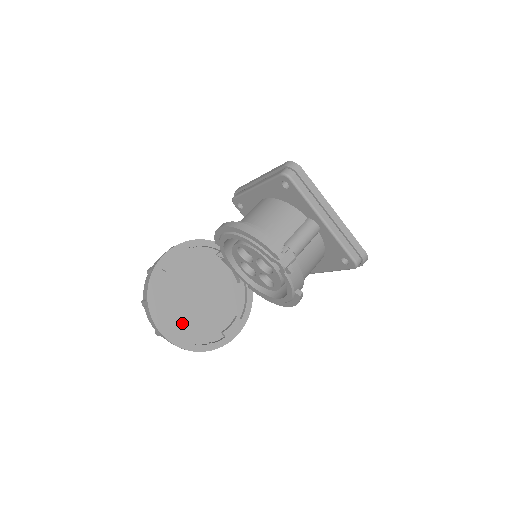
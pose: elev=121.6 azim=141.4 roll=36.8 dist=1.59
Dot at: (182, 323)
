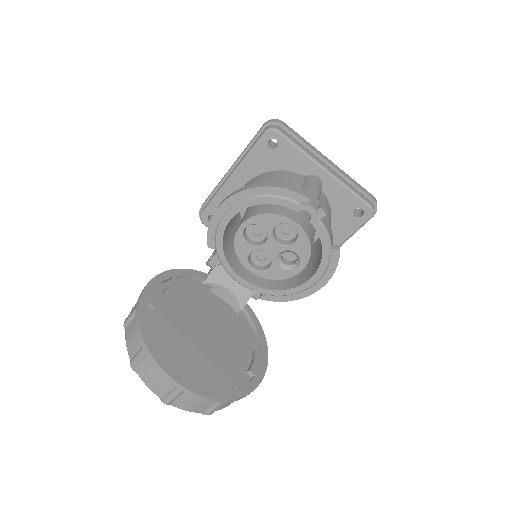
Dot at: (197, 369)
